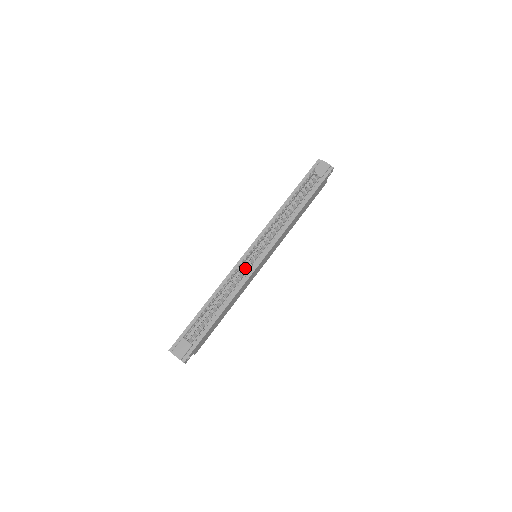
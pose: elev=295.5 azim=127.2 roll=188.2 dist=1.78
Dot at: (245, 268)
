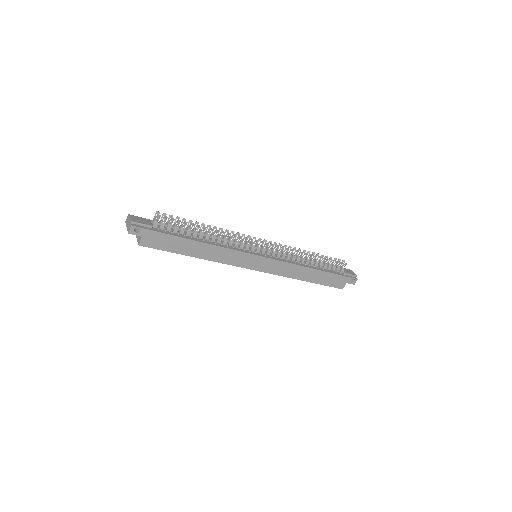
Dot at: (243, 246)
